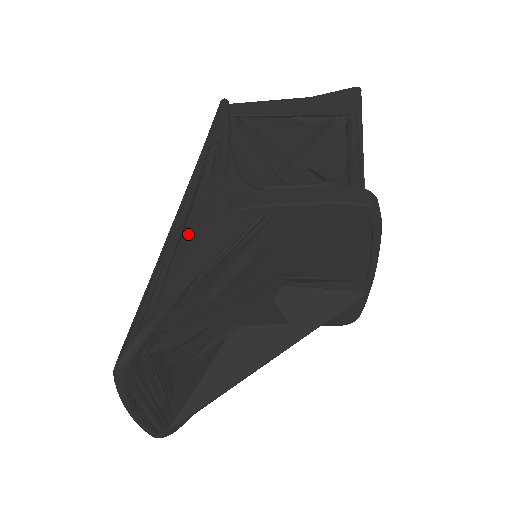
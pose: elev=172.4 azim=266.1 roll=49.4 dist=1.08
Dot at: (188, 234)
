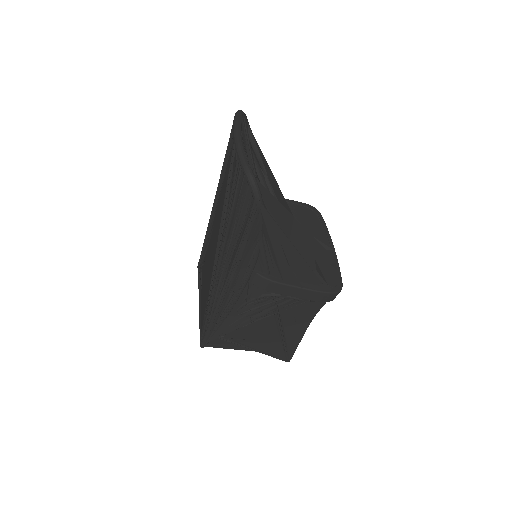
Dot at: occluded
